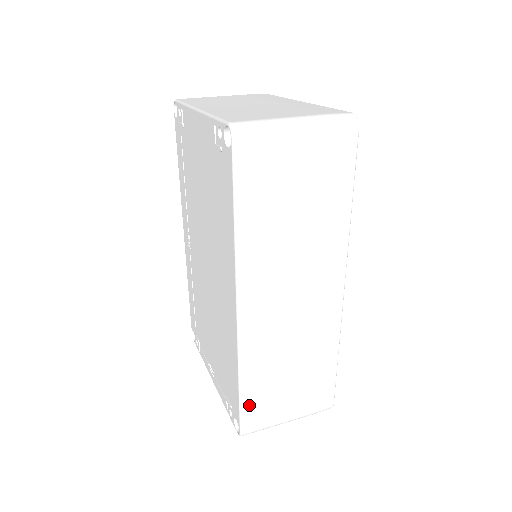
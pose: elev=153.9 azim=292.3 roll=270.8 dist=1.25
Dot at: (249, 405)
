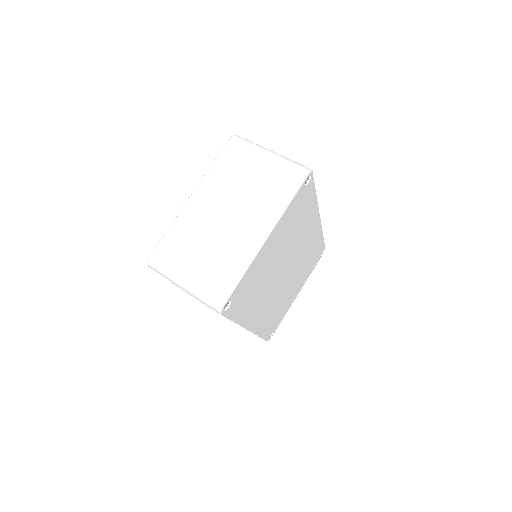
Dot at: occluded
